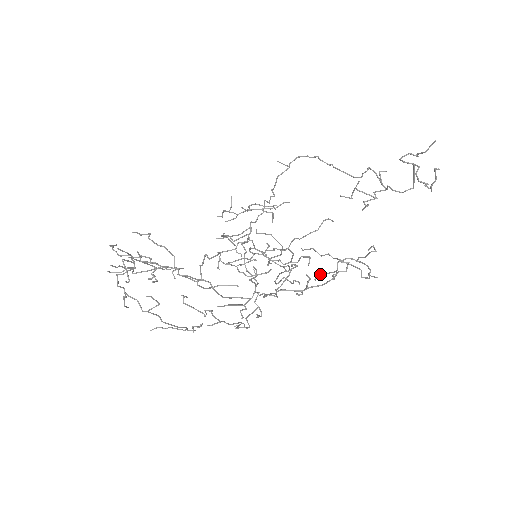
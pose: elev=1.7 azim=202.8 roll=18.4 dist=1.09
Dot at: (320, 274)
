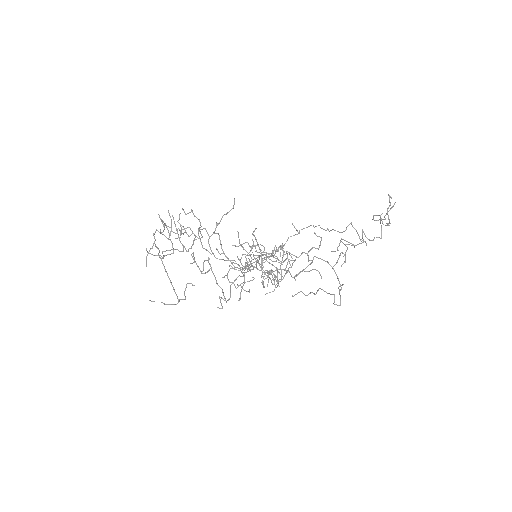
Dot at: (300, 272)
